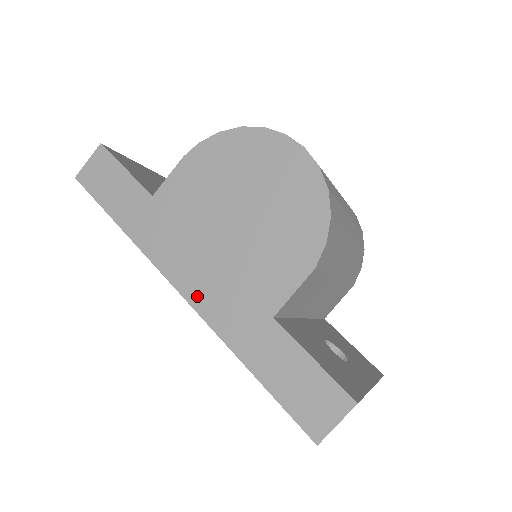
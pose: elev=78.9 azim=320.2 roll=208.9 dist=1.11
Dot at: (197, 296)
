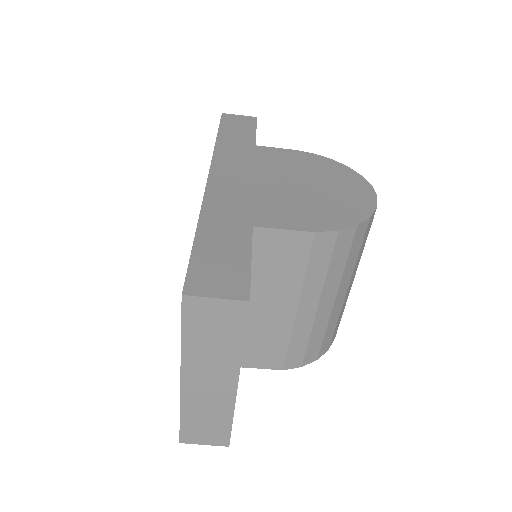
Dot at: (217, 185)
